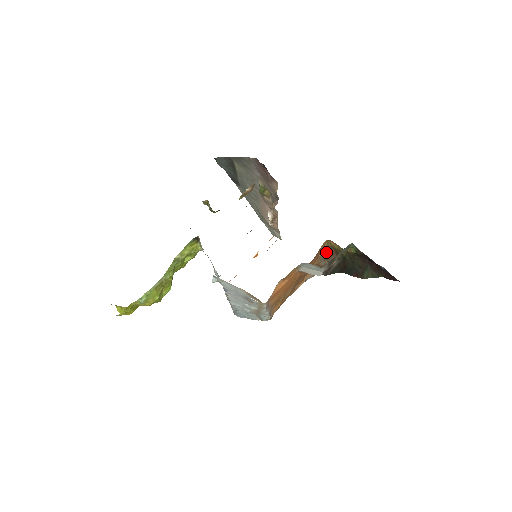
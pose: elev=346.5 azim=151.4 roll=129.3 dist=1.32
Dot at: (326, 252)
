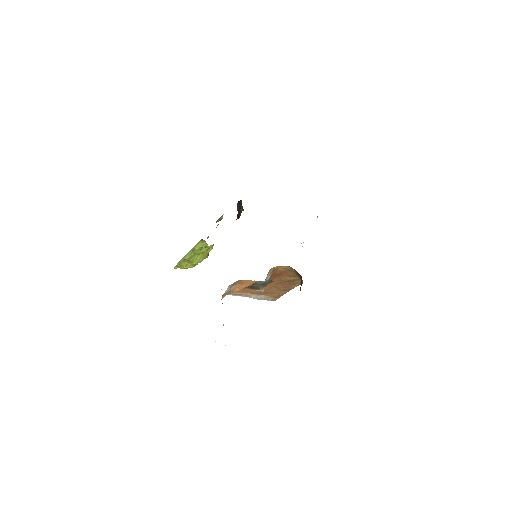
Dot at: (296, 272)
